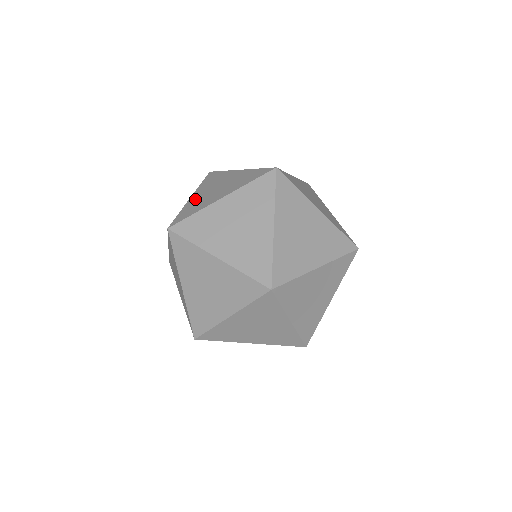
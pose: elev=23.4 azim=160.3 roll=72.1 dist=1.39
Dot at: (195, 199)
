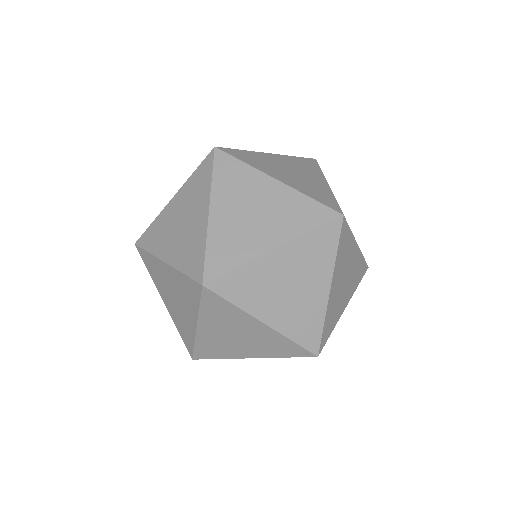
Dot at: occluded
